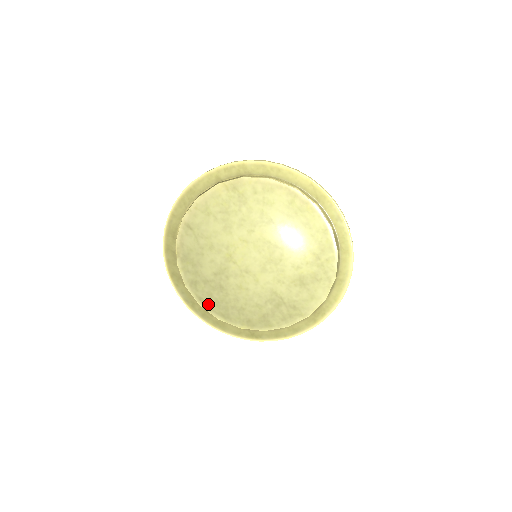
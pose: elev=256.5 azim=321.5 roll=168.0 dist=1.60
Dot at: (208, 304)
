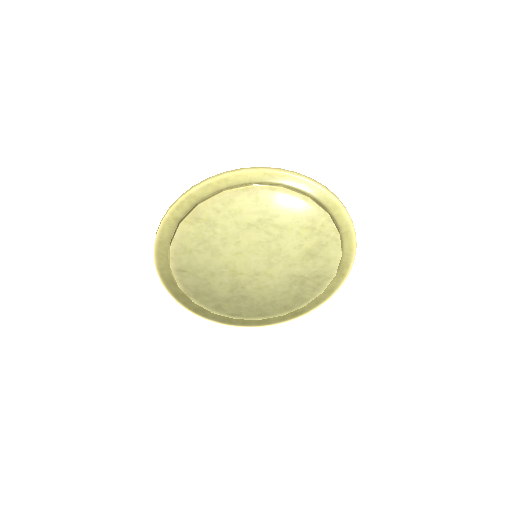
Dot at: (242, 315)
